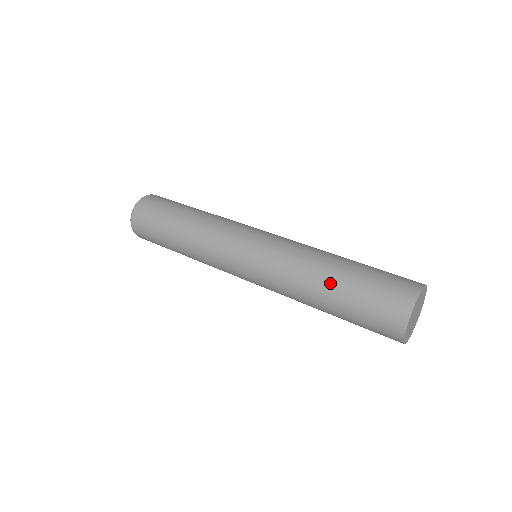
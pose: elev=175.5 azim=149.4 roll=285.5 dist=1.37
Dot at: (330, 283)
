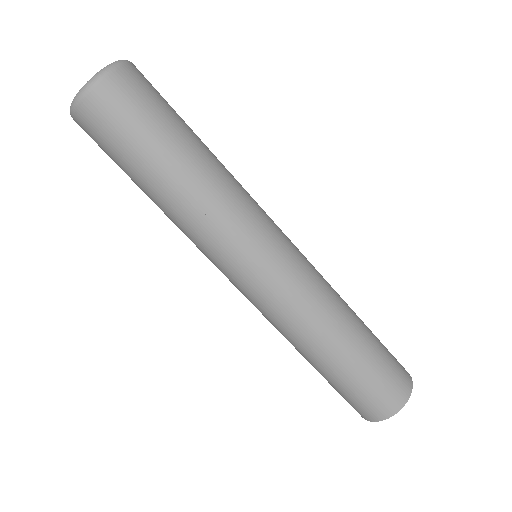
Dot at: (329, 361)
